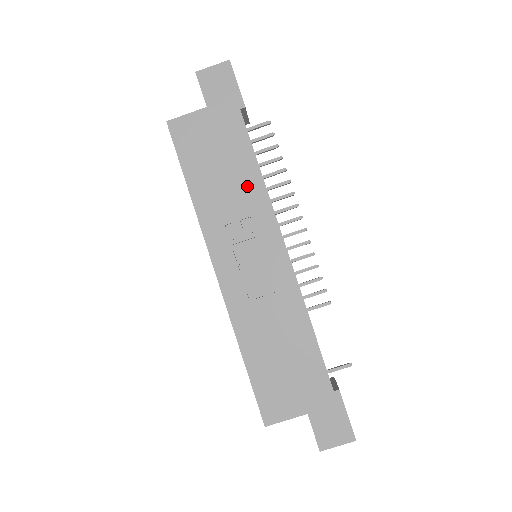
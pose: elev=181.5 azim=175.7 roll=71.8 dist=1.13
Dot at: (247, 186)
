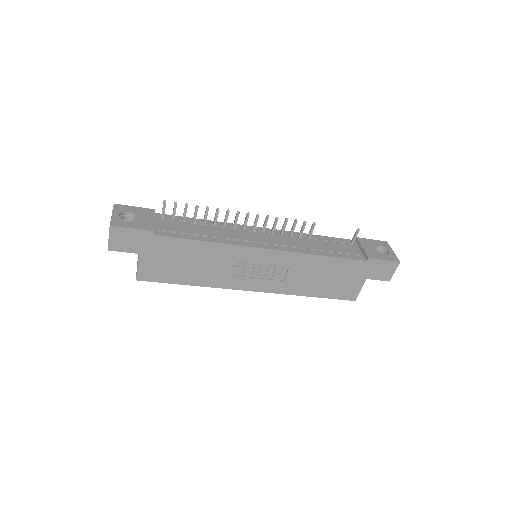
Dot at: (212, 254)
